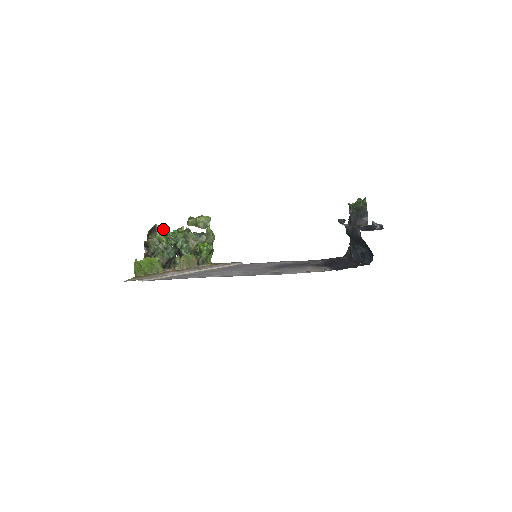
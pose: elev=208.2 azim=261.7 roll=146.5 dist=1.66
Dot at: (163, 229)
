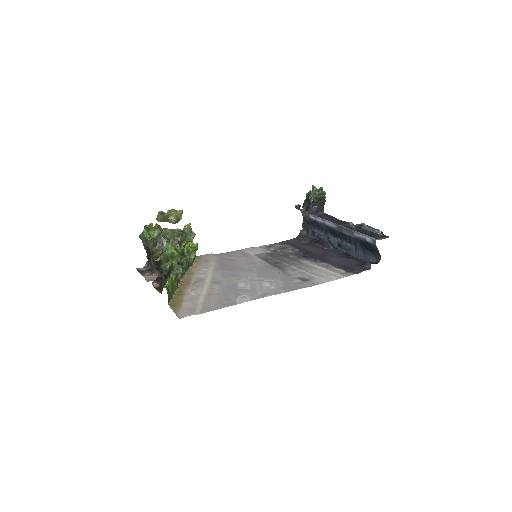
Dot at: (169, 241)
